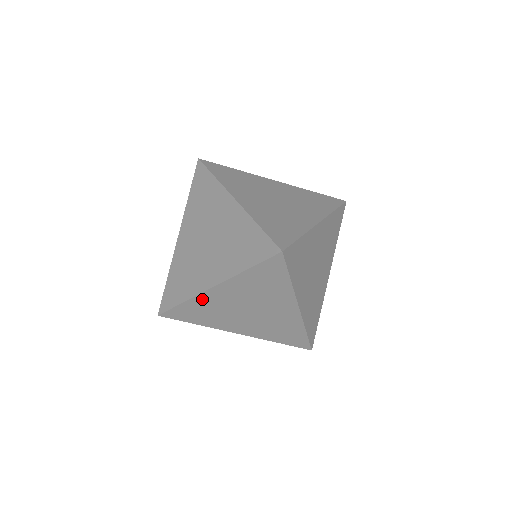
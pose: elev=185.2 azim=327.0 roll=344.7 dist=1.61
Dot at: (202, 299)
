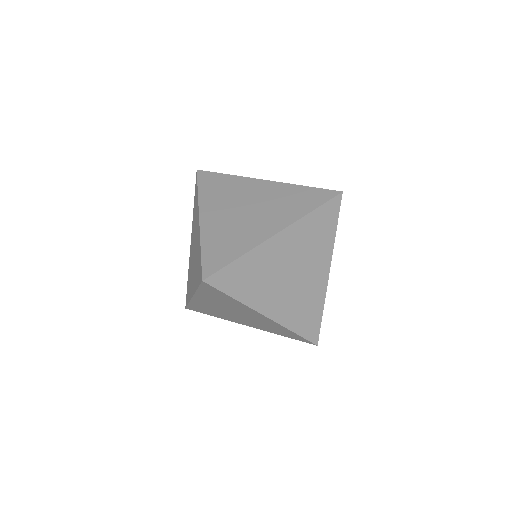
Dot at: (196, 303)
